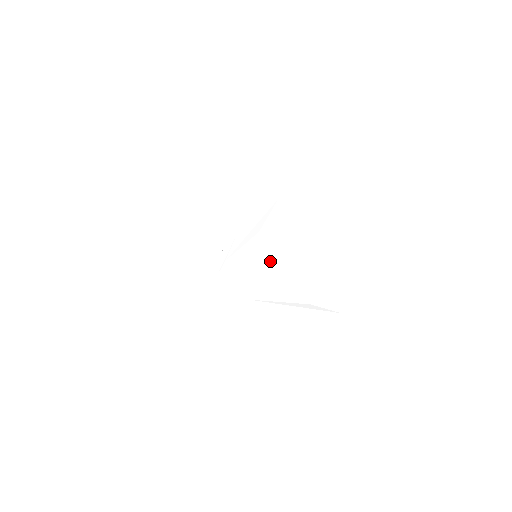
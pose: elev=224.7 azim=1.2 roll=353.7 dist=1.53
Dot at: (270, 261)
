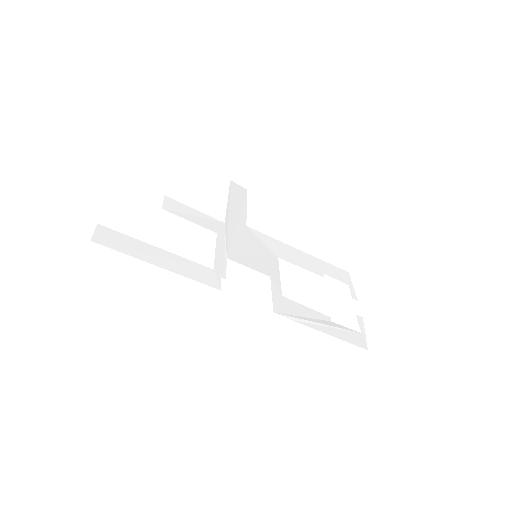
Dot at: (273, 264)
